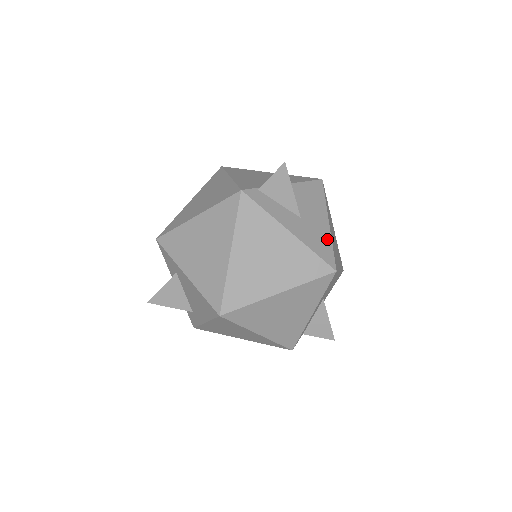
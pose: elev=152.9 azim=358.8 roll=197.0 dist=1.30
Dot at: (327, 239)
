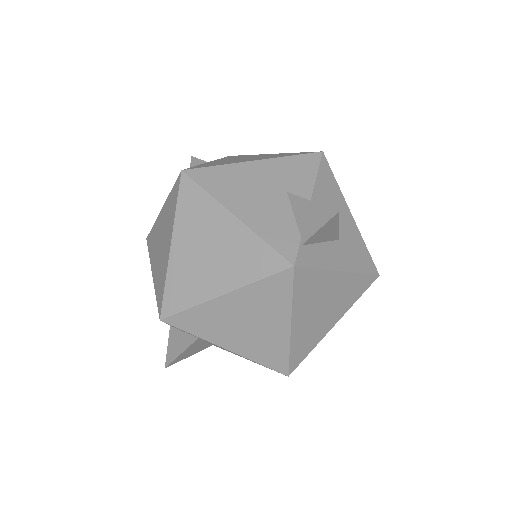
Dot at: (361, 242)
